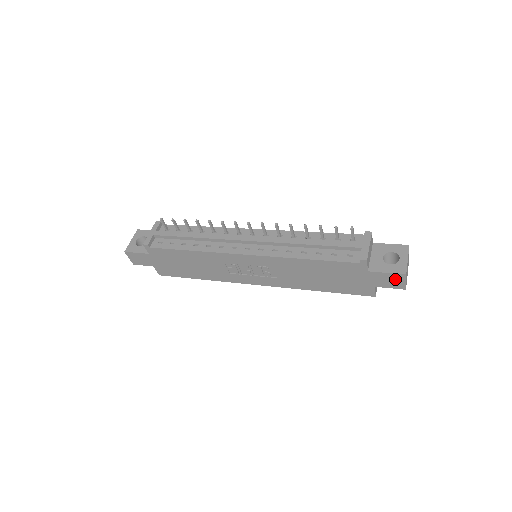
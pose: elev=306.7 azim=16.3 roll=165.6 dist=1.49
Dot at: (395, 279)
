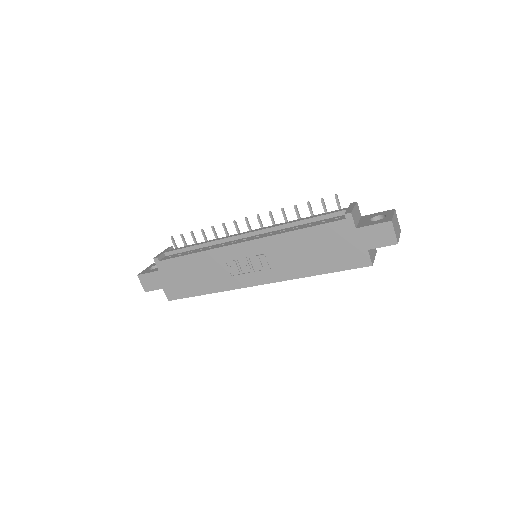
Dot at: (383, 231)
